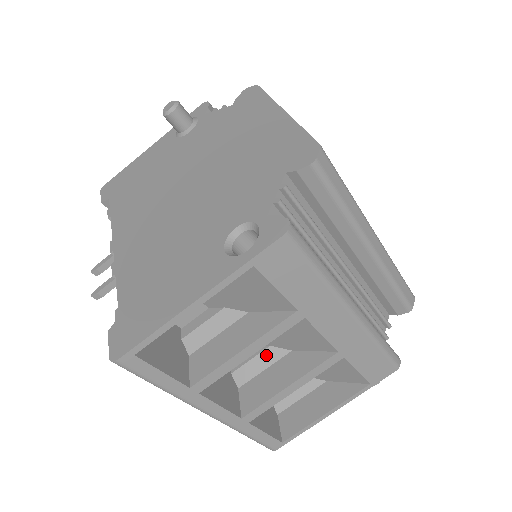
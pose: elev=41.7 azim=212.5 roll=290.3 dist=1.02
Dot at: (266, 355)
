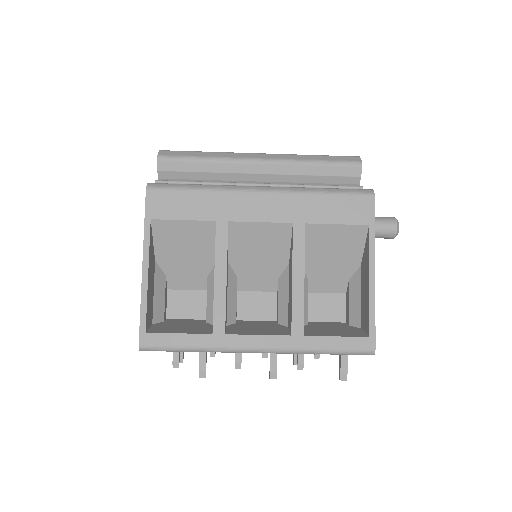
Dot at: (281, 286)
